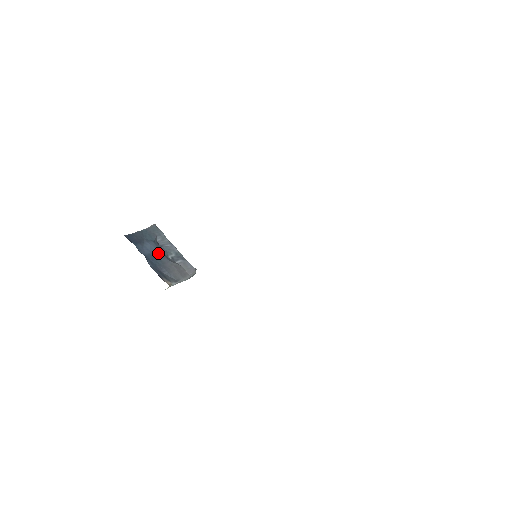
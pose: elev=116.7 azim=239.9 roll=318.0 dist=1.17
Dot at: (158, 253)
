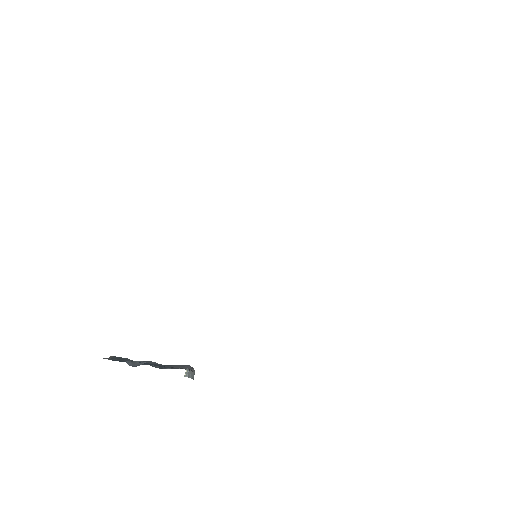
Dot at: occluded
